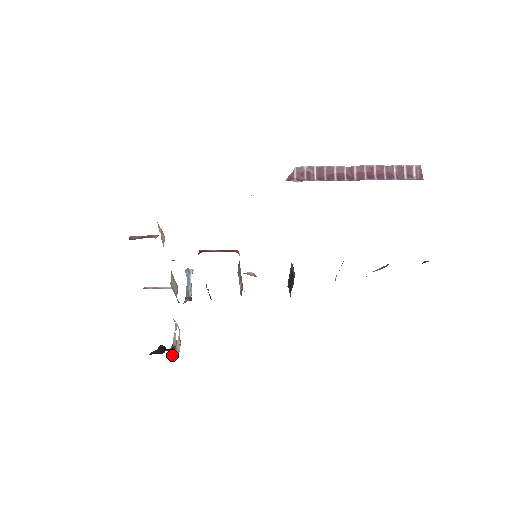
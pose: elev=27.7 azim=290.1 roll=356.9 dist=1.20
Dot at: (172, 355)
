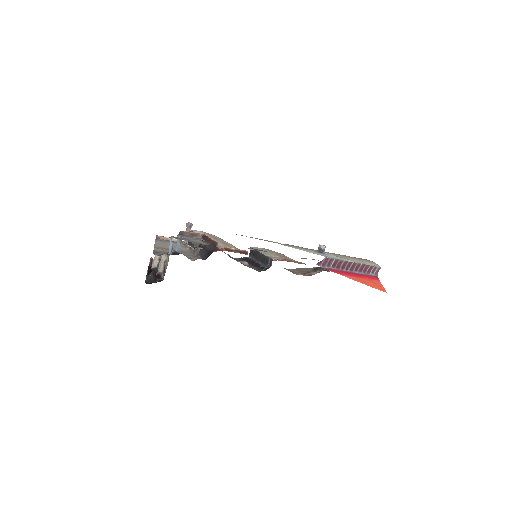
Dot at: (150, 268)
